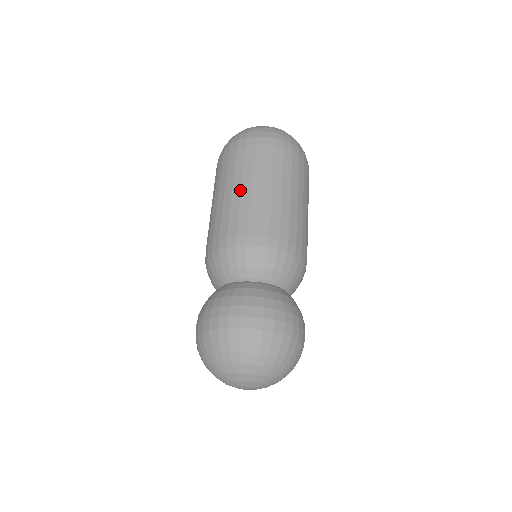
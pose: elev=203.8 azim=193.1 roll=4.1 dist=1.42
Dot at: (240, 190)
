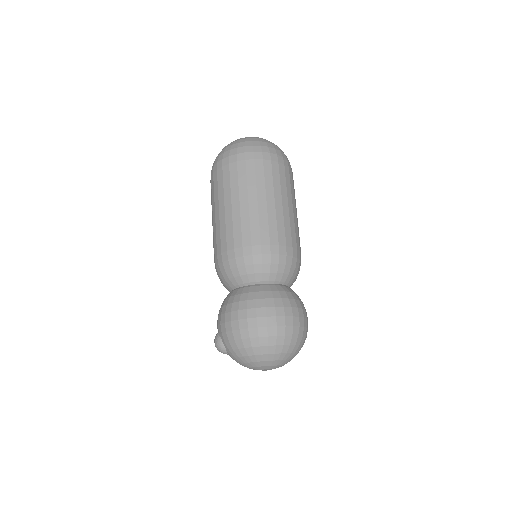
Dot at: (282, 205)
